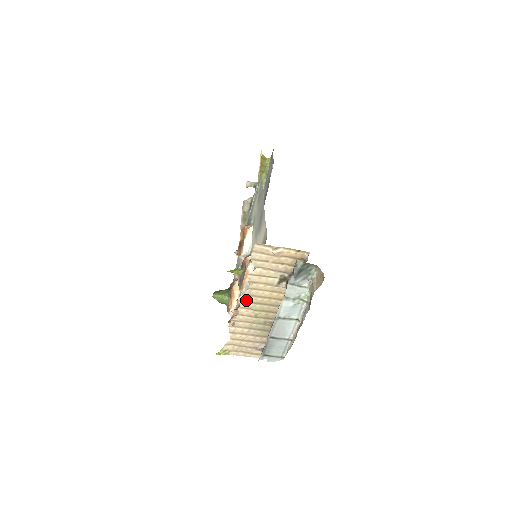
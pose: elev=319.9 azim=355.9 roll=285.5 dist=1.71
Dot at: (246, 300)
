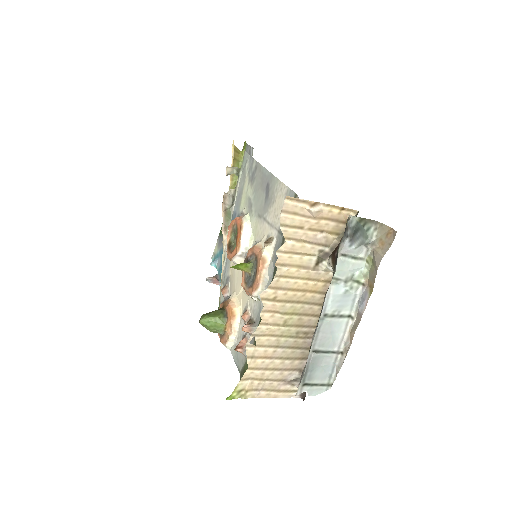
Dot at: (271, 297)
